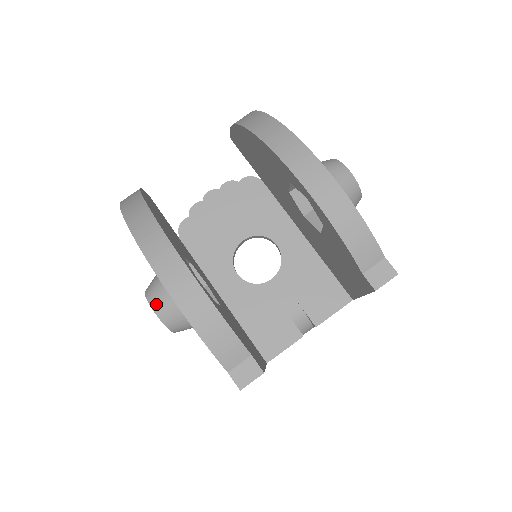
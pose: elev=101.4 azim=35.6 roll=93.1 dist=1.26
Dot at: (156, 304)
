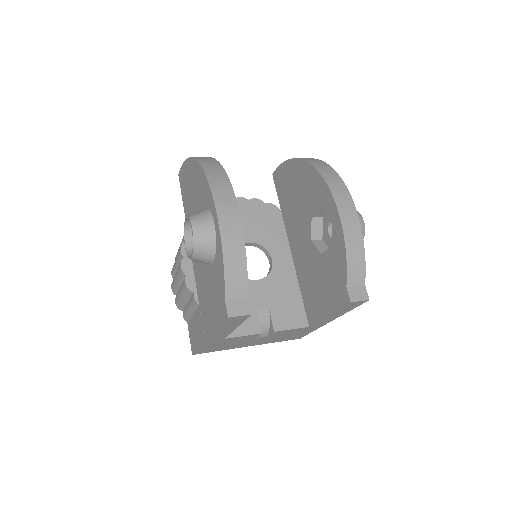
Dot at: (197, 225)
